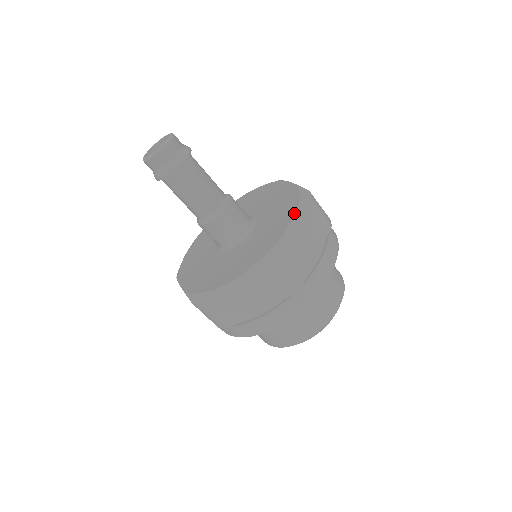
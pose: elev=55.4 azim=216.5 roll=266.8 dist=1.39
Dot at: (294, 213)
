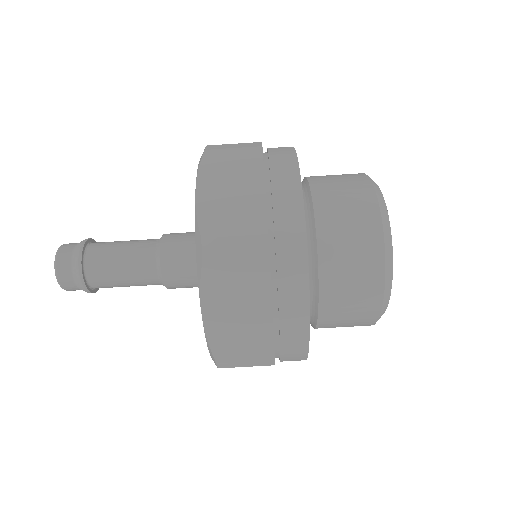
Dot at: (196, 181)
